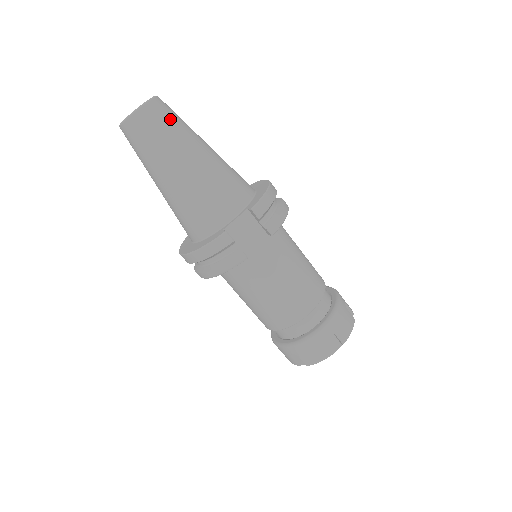
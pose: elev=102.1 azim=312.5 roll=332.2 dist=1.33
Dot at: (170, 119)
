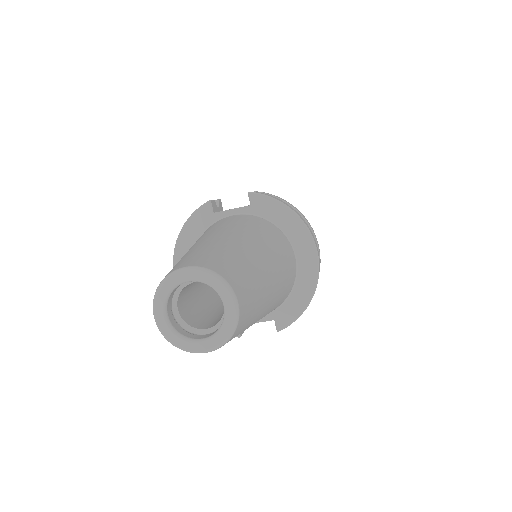
Dot at: (241, 332)
